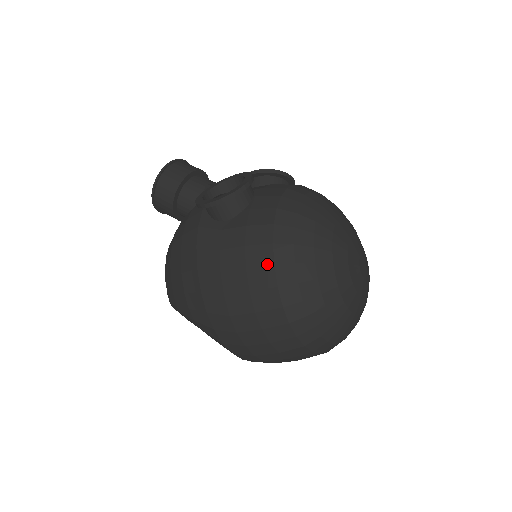
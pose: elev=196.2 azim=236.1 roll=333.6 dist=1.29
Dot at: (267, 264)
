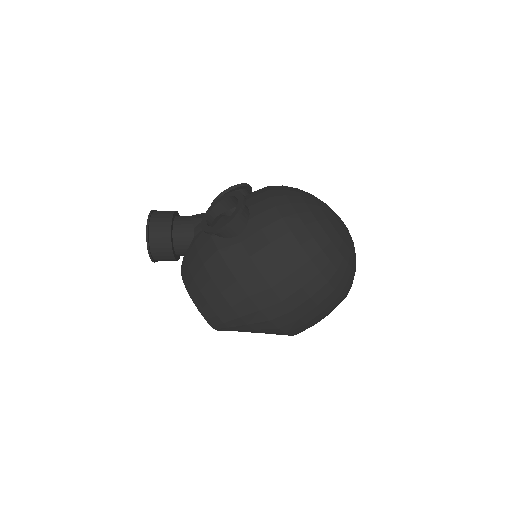
Dot at: (295, 247)
